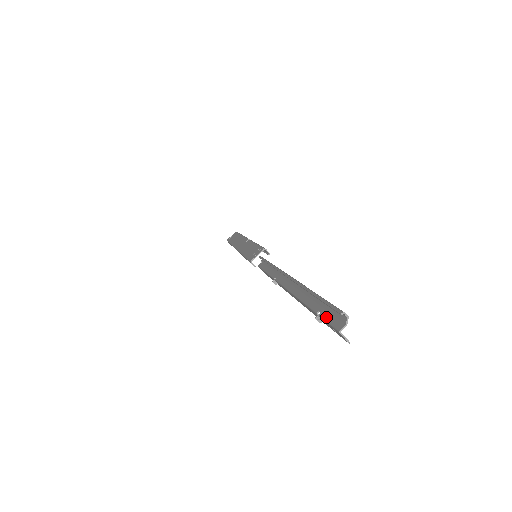
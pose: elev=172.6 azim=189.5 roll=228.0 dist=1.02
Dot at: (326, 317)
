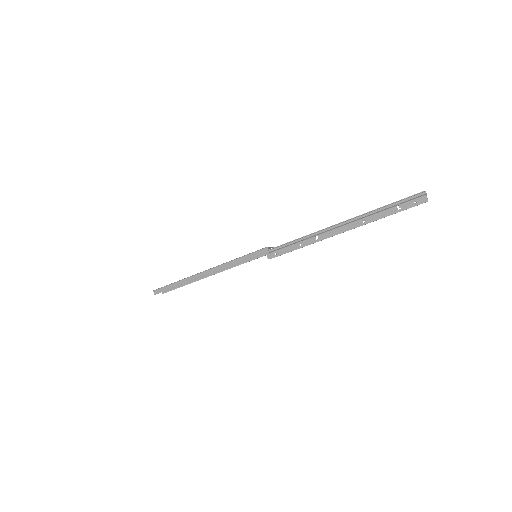
Dot at: (408, 201)
